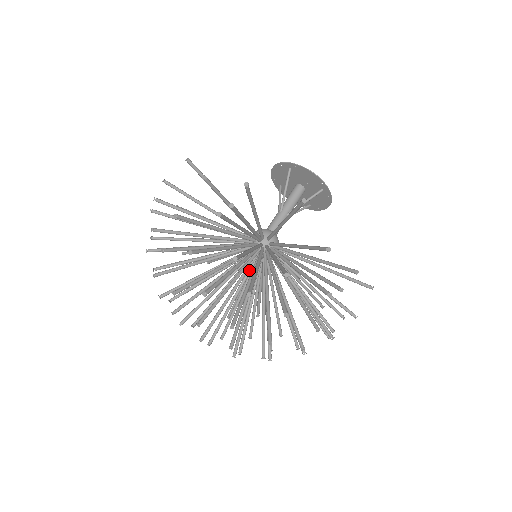
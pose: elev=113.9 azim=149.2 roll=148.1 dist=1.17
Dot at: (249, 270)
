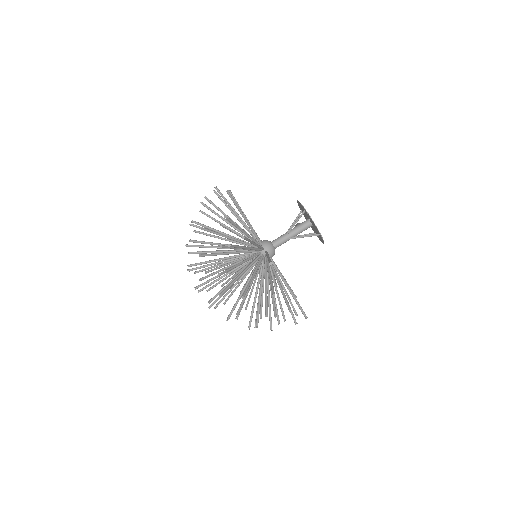
Dot at: (249, 262)
